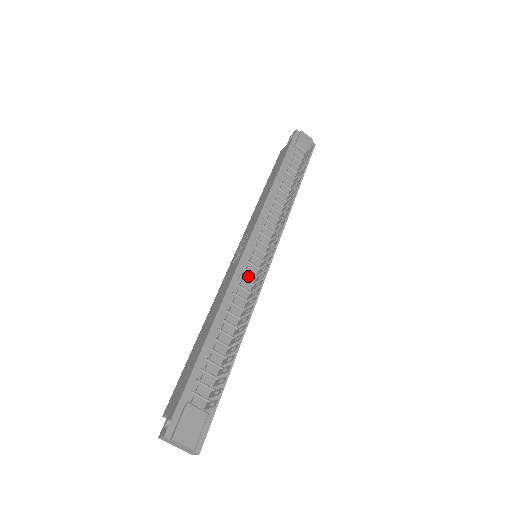
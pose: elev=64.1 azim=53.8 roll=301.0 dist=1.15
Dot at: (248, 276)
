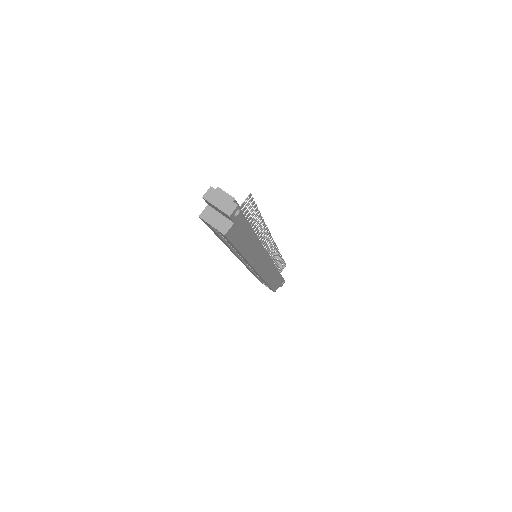
Dot at: occluded
